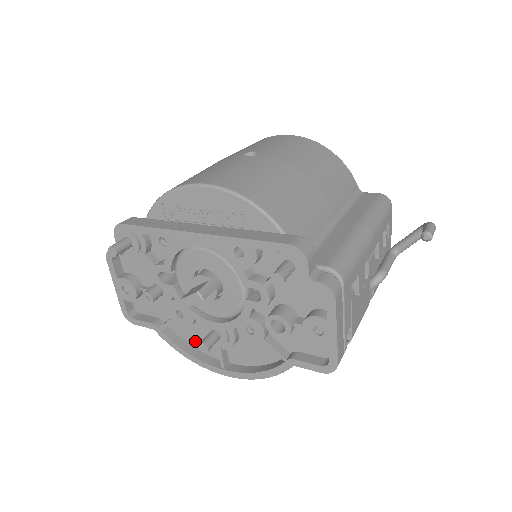
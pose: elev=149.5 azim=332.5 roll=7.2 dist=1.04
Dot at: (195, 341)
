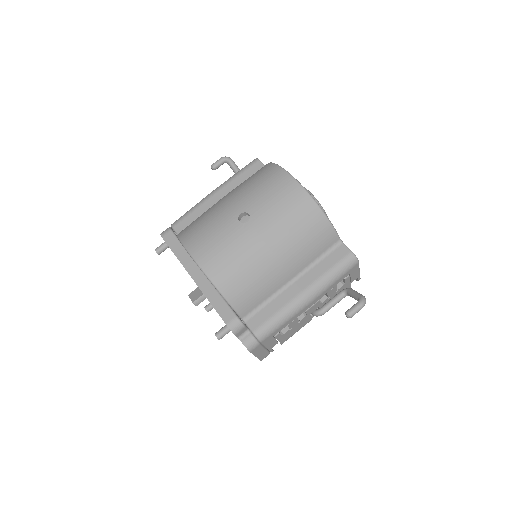
Dot at: occluded
